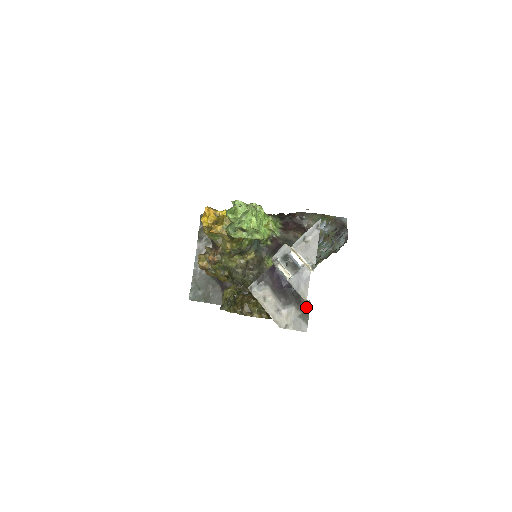
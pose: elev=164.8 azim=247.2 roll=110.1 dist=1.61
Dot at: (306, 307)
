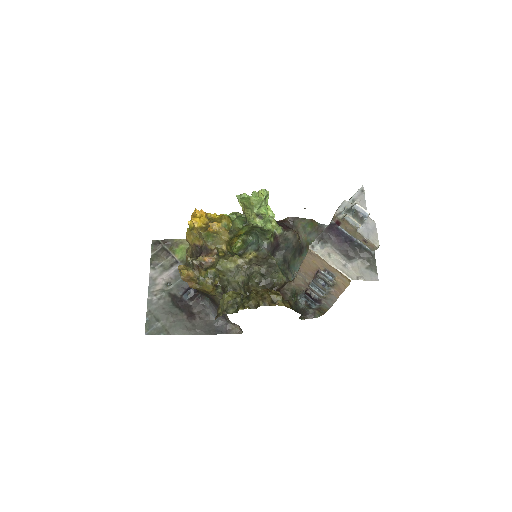
Dot at: (371, 259)
